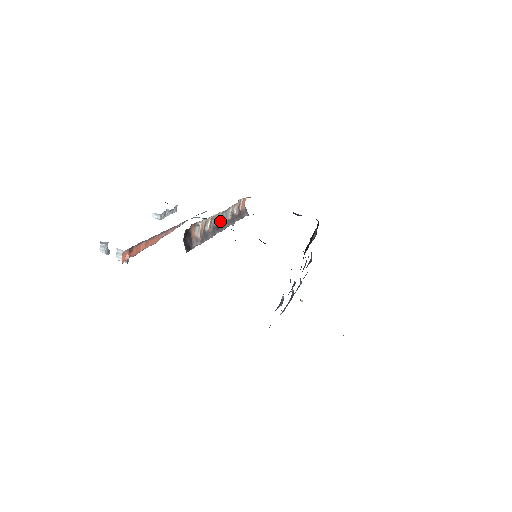
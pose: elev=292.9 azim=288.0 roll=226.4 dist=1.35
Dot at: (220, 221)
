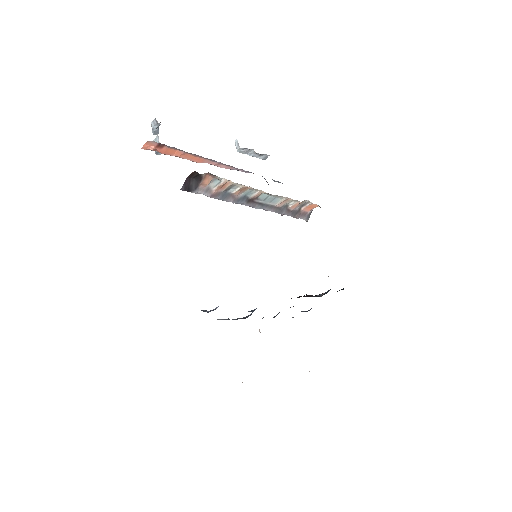
Dot at: (259, 198)
